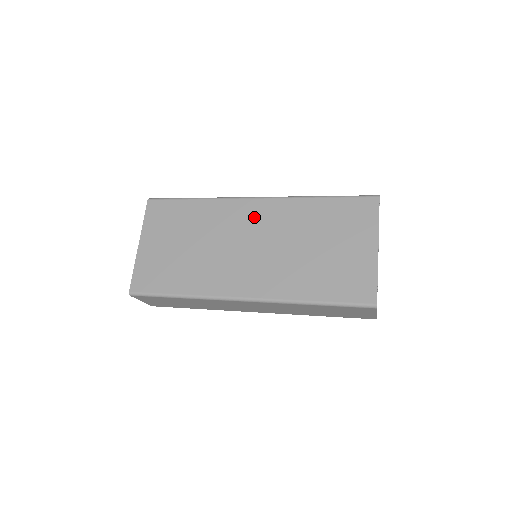
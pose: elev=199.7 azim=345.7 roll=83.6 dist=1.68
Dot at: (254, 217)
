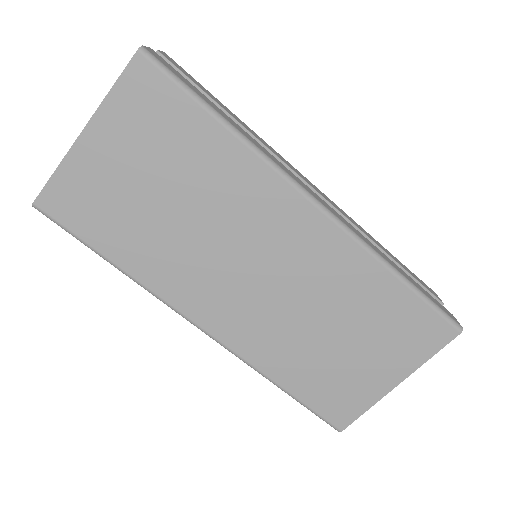
Dot at: (293, 235)
